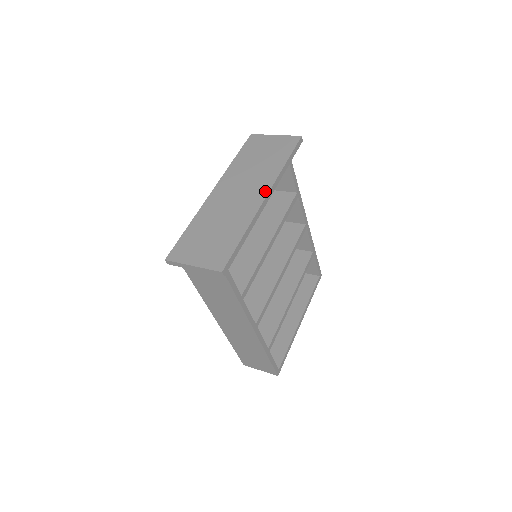
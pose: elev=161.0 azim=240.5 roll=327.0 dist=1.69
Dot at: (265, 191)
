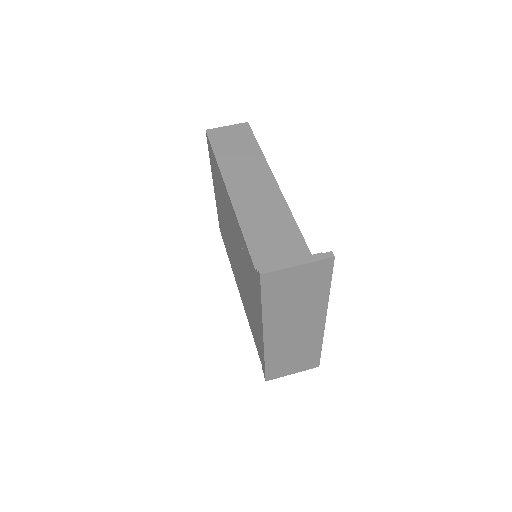
Dot at: (322, 319)
